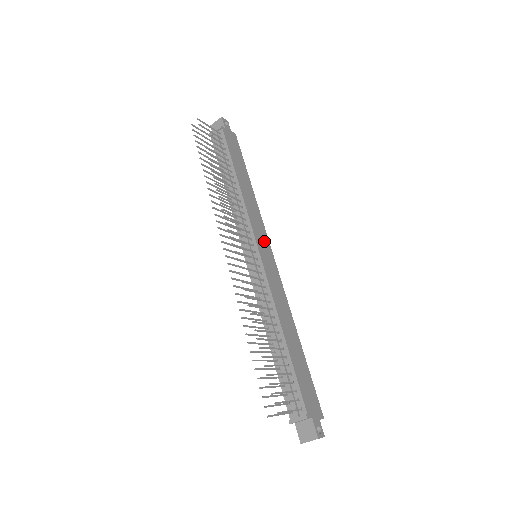
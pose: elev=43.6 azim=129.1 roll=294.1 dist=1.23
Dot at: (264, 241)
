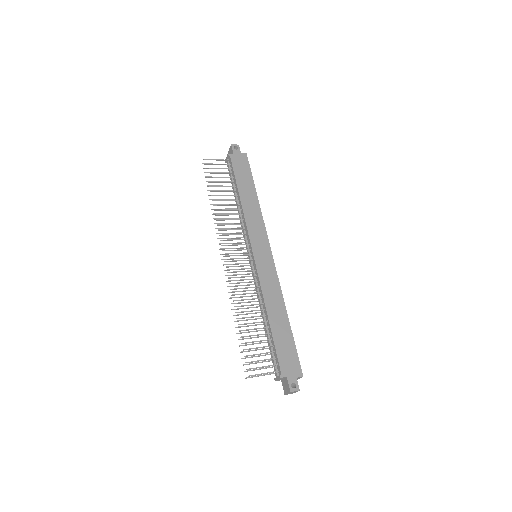
Dot at: (262, 242)
